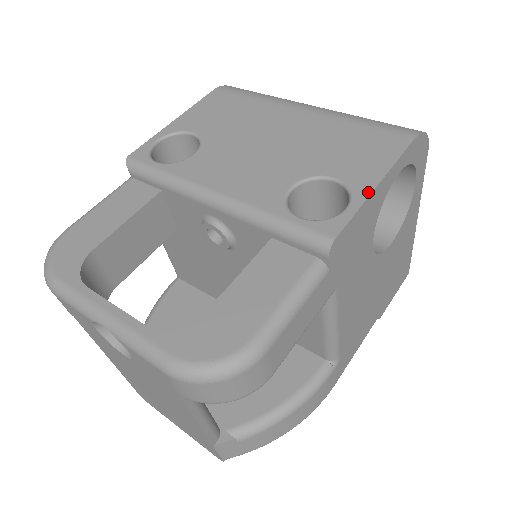
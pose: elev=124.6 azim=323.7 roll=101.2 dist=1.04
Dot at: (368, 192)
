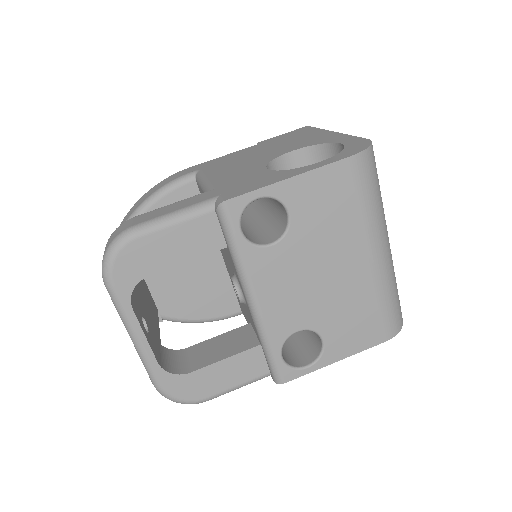
Dot at: (327, 364)
